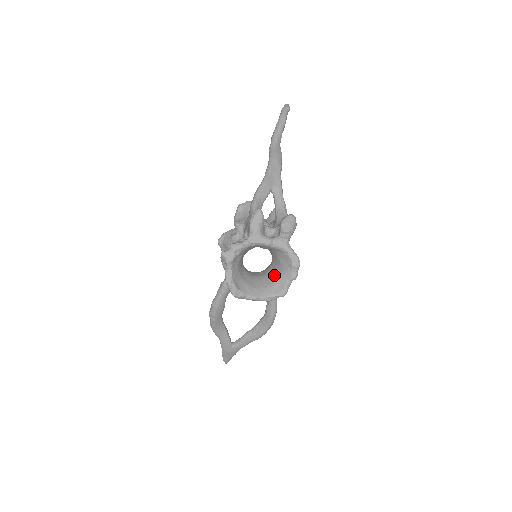
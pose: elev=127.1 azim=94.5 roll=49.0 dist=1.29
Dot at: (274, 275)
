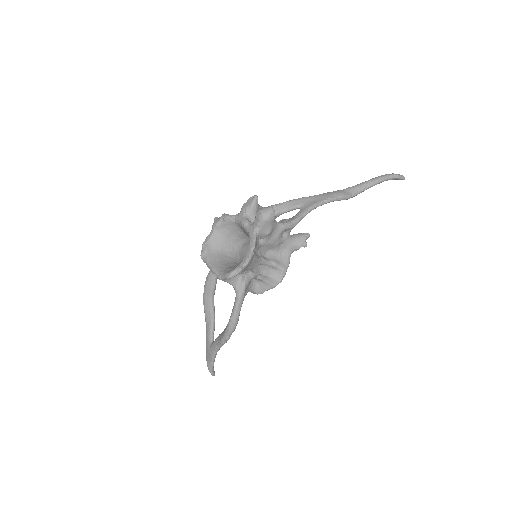
Dot at: occluded
